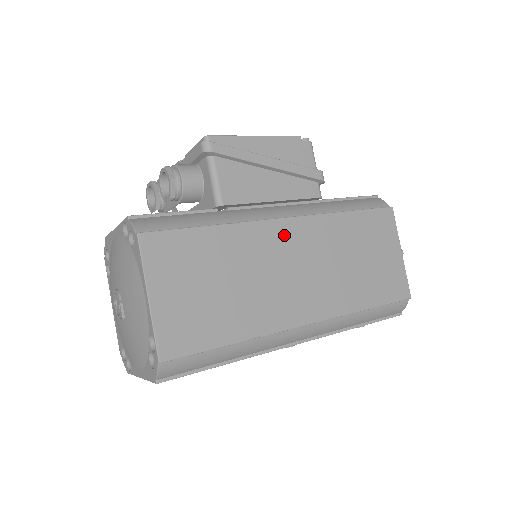
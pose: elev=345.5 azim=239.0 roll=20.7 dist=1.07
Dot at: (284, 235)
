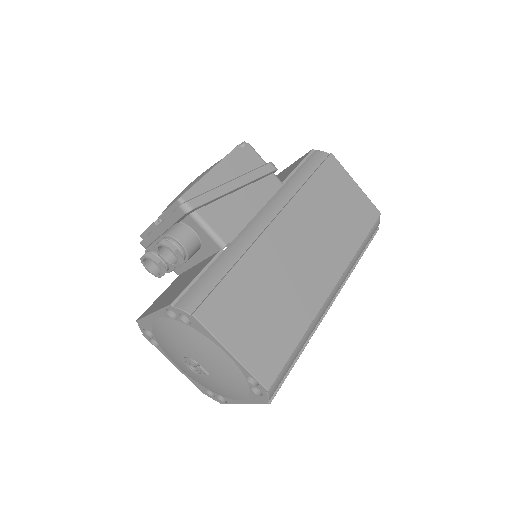
Dot at: (281, 235)
